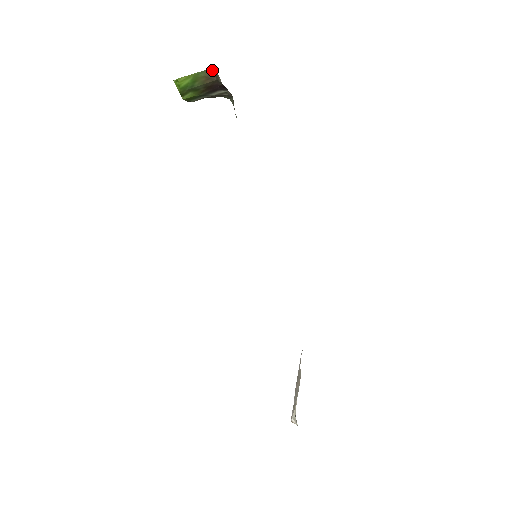
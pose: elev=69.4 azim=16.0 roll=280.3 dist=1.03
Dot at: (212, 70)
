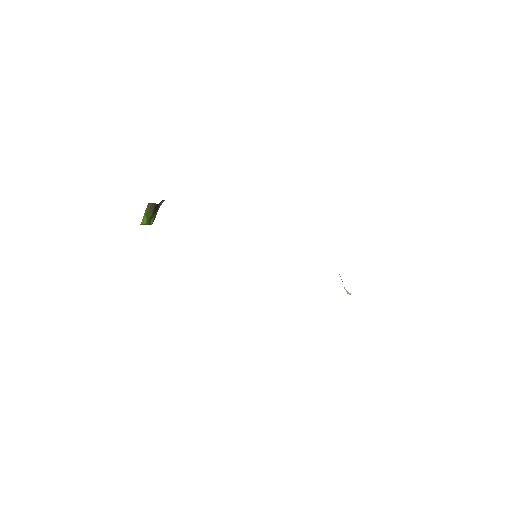
Dot at: (149, 204)
